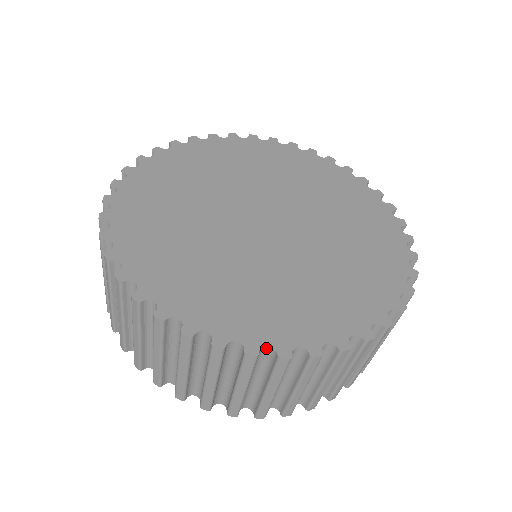
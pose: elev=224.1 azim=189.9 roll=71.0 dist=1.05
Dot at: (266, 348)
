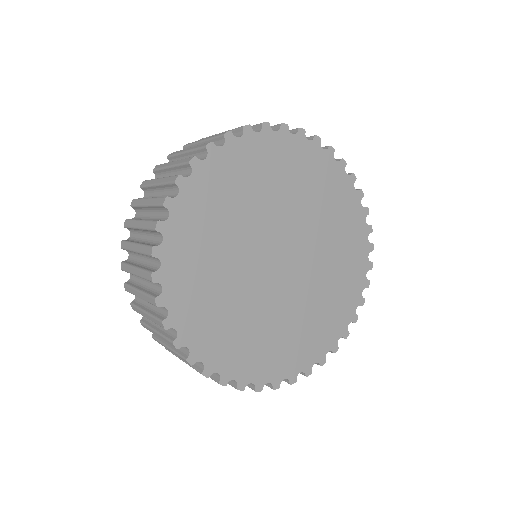
Dot at: (216, 372)
